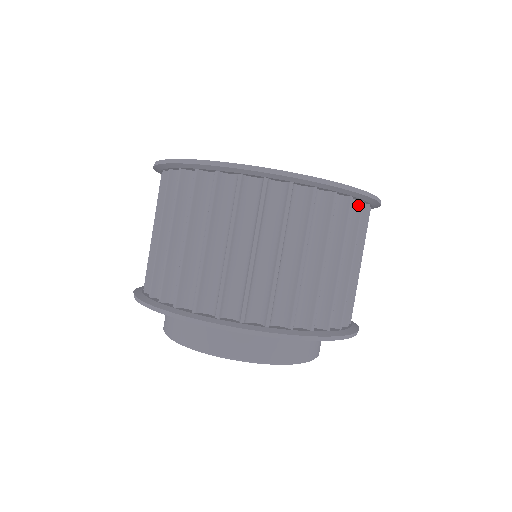
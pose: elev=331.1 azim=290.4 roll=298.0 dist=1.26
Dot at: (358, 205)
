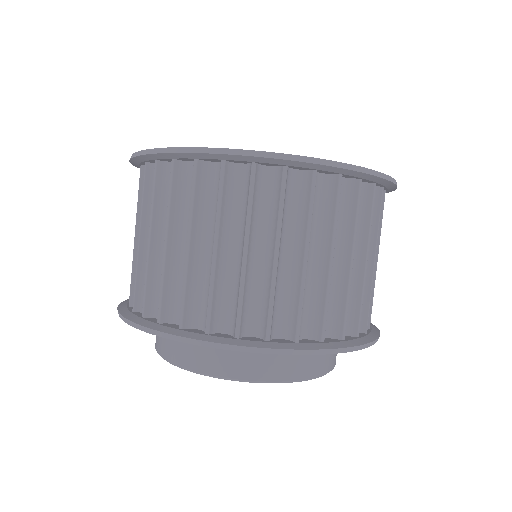
Dot at: occluded
